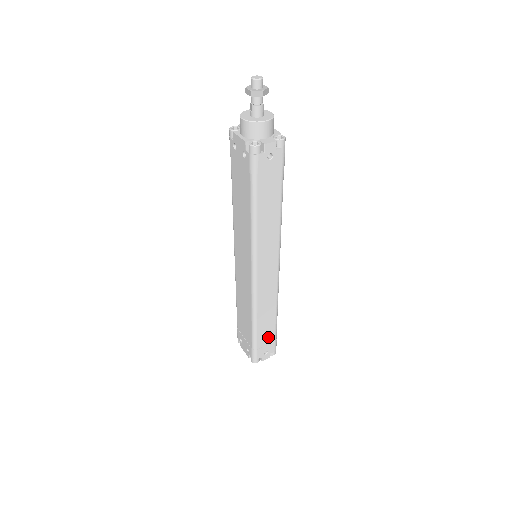
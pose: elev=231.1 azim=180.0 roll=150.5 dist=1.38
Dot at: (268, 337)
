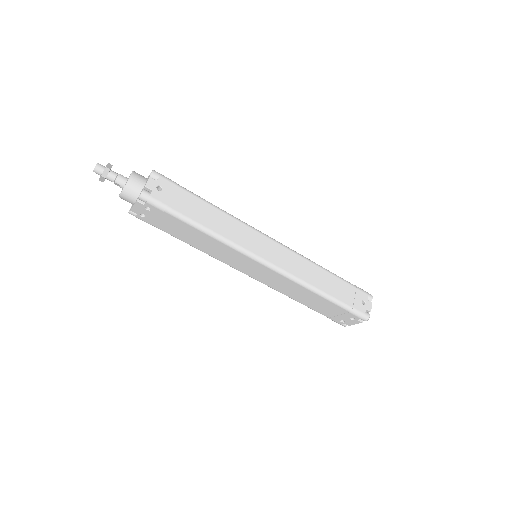
Dot at: (346, 291)
